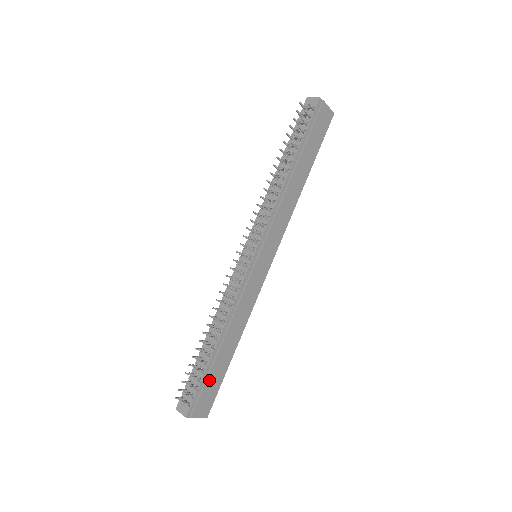
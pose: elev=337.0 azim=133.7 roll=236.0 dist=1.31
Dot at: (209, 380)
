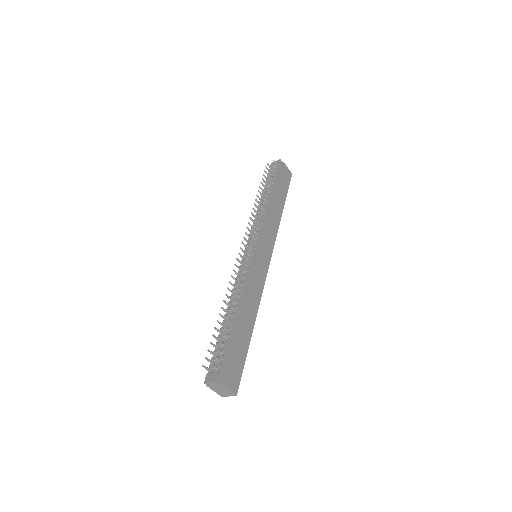
Dot at: (234, 349)
